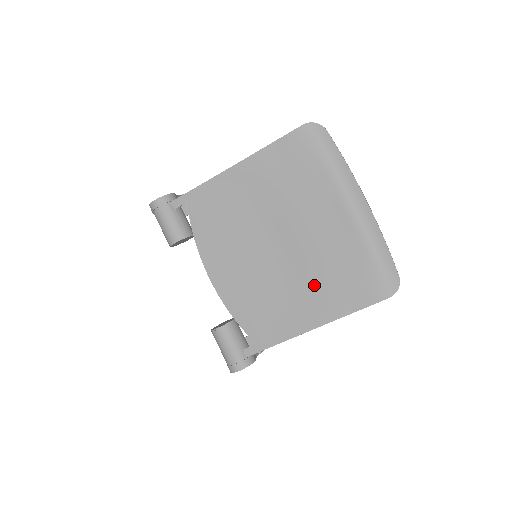
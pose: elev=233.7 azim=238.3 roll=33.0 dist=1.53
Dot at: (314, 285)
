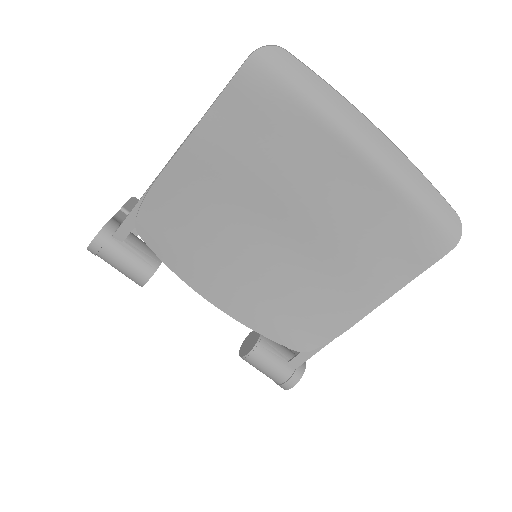
Dot at: (347, 265)
